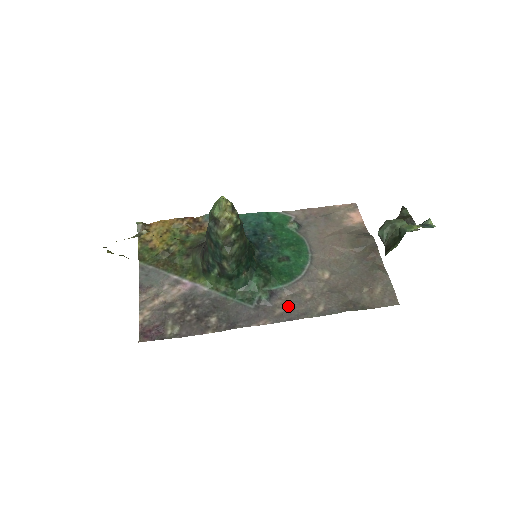
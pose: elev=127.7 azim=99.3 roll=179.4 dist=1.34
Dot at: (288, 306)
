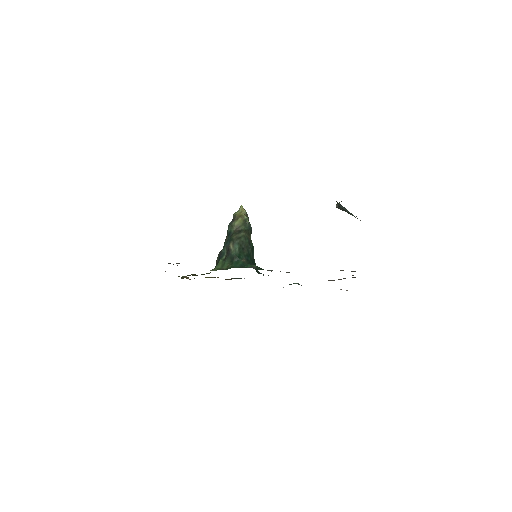
Dot at: occluded
